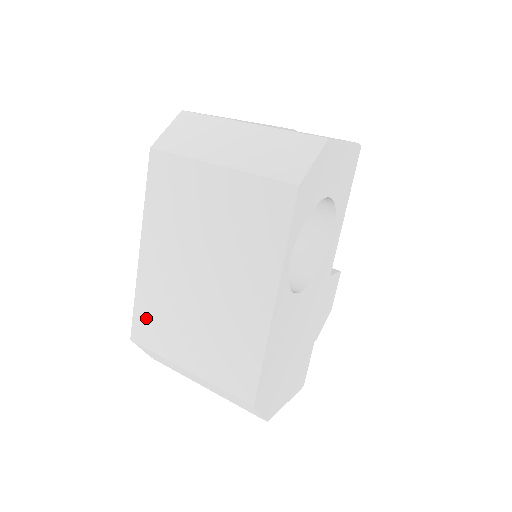
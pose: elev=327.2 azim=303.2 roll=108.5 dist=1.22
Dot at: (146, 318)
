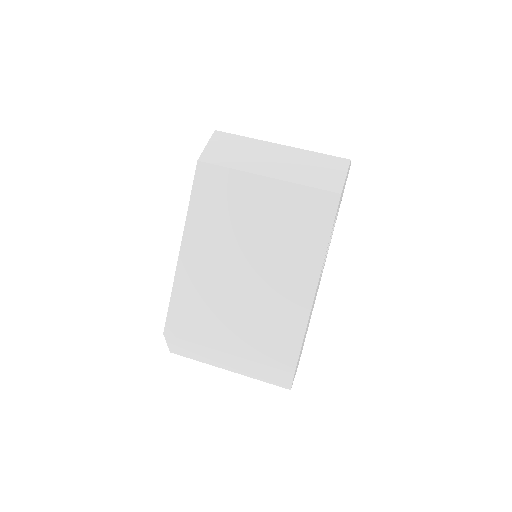
Dot at: (184, 311)
